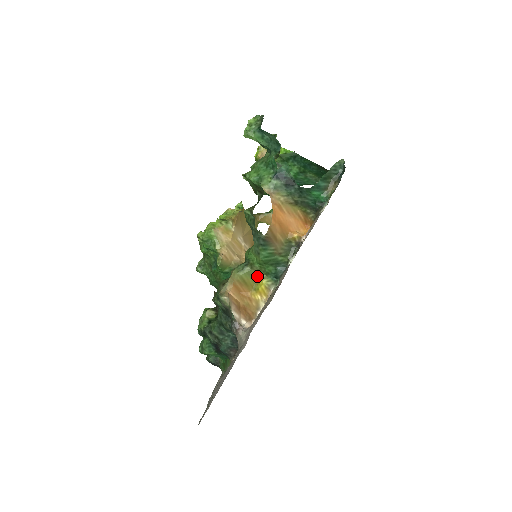
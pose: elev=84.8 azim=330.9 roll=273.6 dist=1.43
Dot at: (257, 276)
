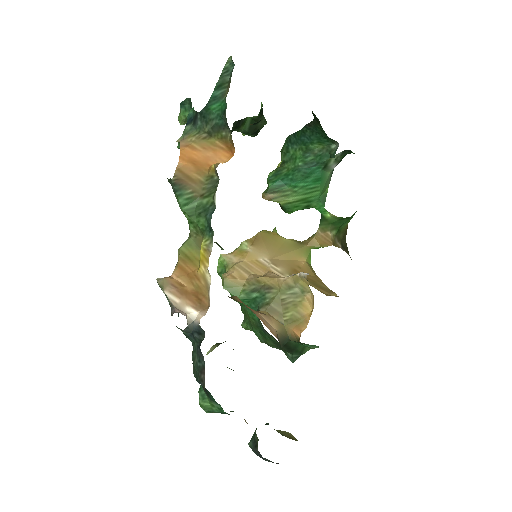
Dot at: (200, 244)
